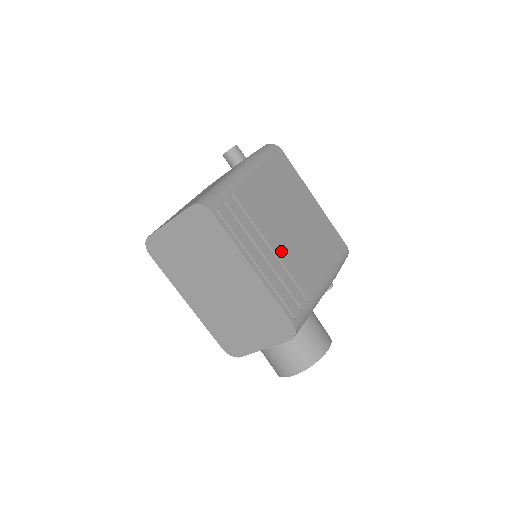
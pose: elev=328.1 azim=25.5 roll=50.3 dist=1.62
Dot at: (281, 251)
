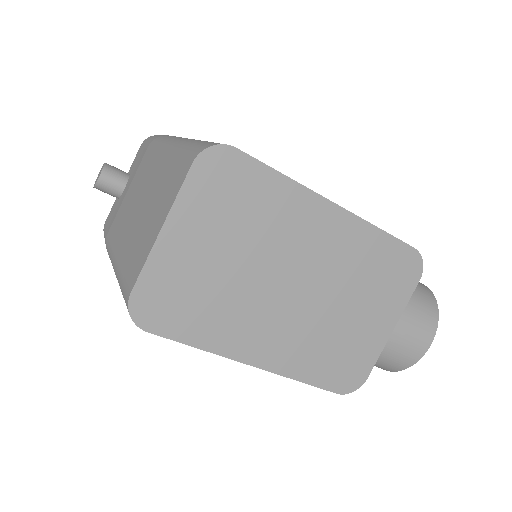
Dot at: occluded
